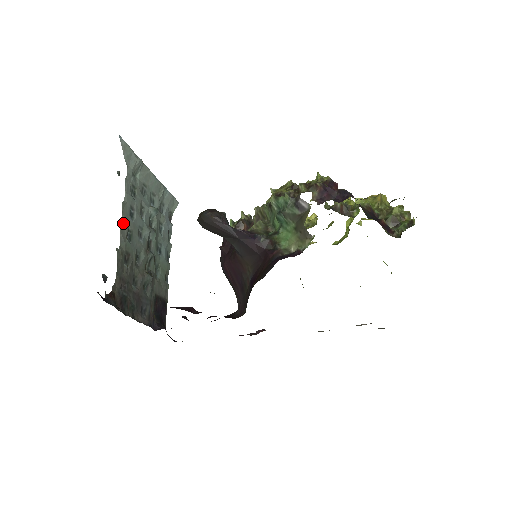
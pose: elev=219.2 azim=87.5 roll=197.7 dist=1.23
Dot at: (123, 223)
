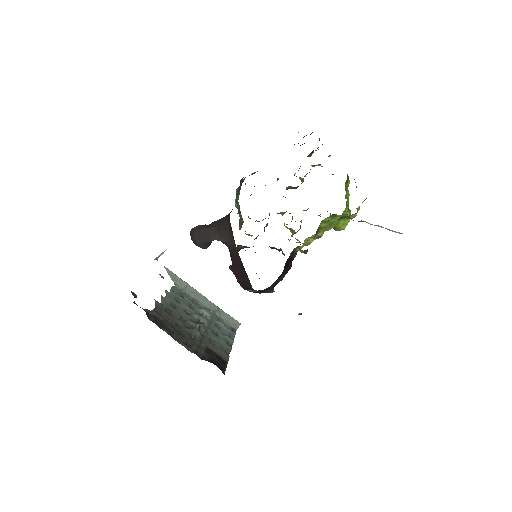
Dot at: (166, 298)
